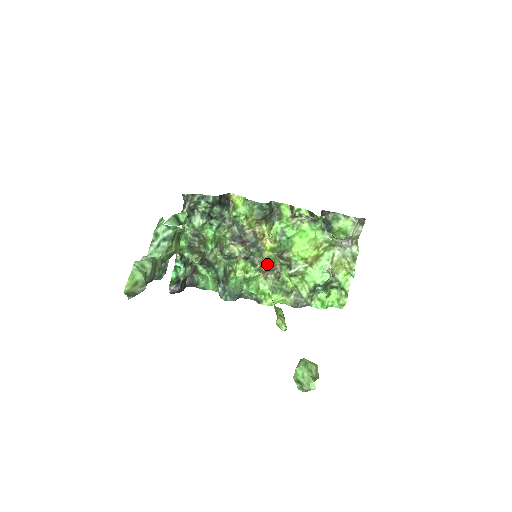
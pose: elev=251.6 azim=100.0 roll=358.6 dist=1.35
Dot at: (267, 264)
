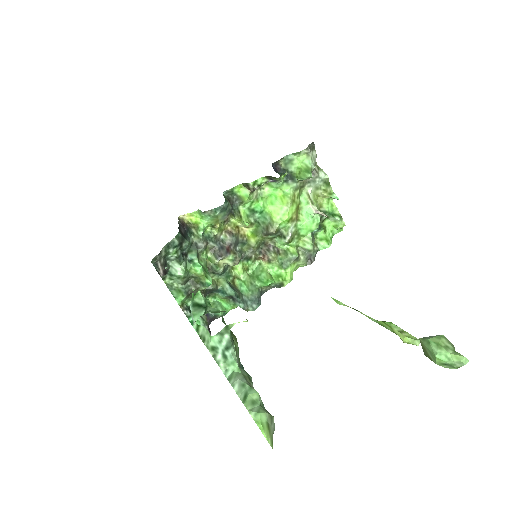
Dot at: (259, 249)
